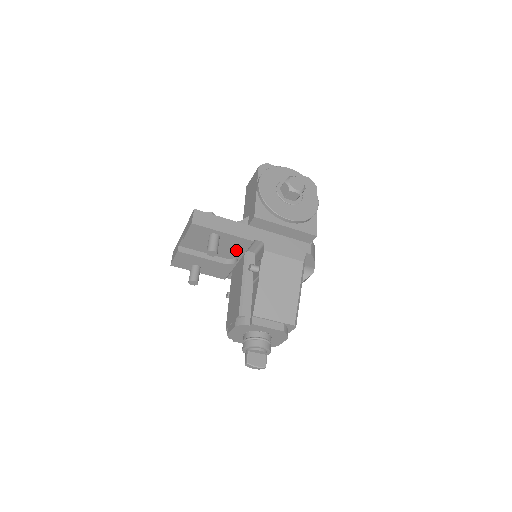
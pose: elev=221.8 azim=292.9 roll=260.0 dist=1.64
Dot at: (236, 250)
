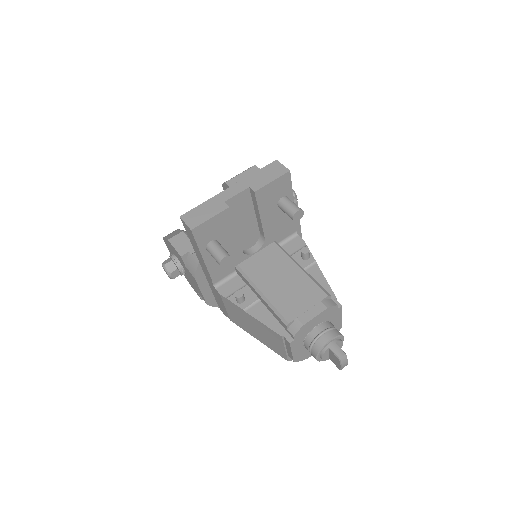
Dot at: (274, 233)
